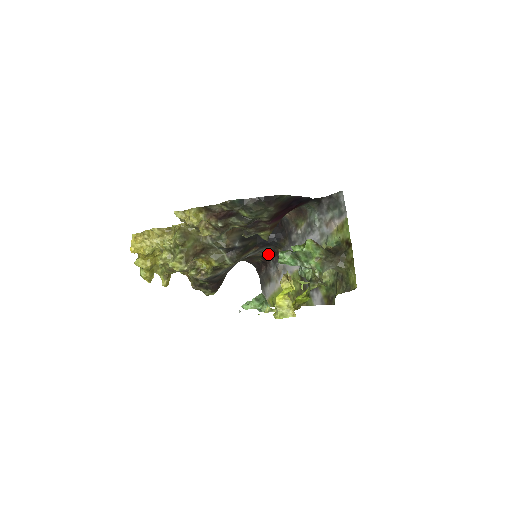
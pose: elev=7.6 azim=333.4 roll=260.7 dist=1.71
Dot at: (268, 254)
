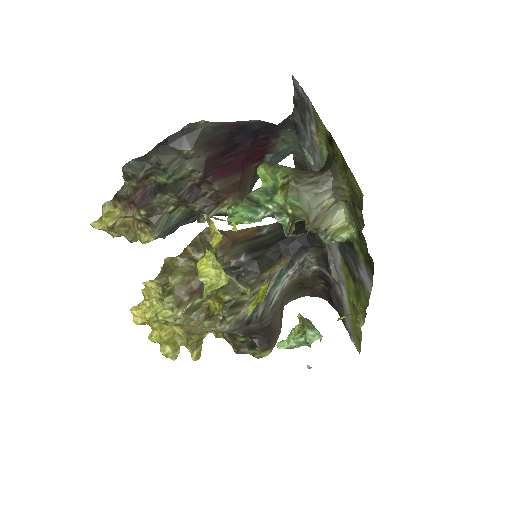
Dot at: (319, 266)
